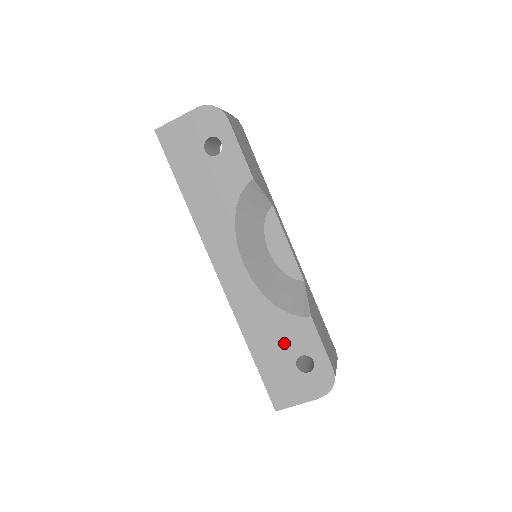
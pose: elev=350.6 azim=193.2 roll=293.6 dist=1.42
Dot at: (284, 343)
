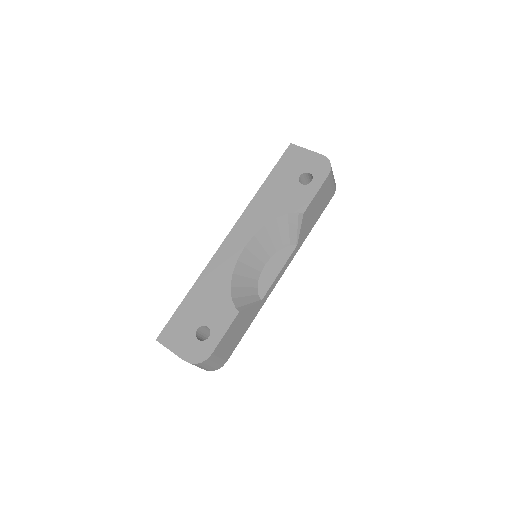
Dot at: (209, 309)
